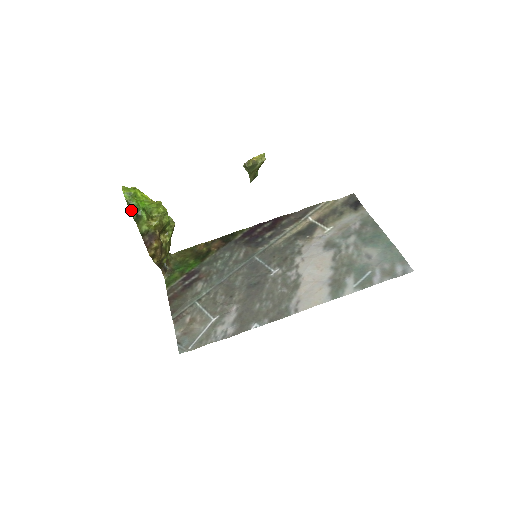
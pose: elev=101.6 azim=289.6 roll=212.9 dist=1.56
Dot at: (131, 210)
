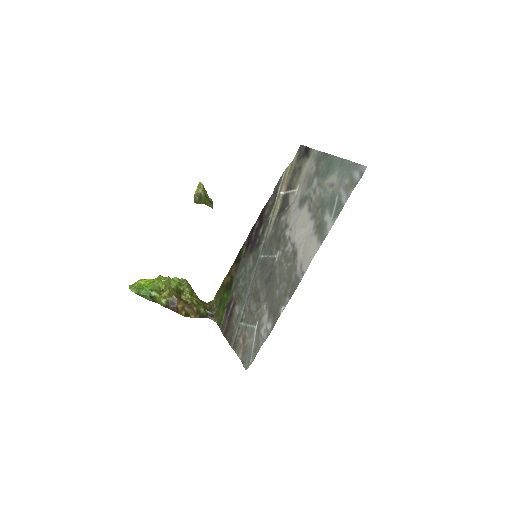
Dot at: (144, 297)
